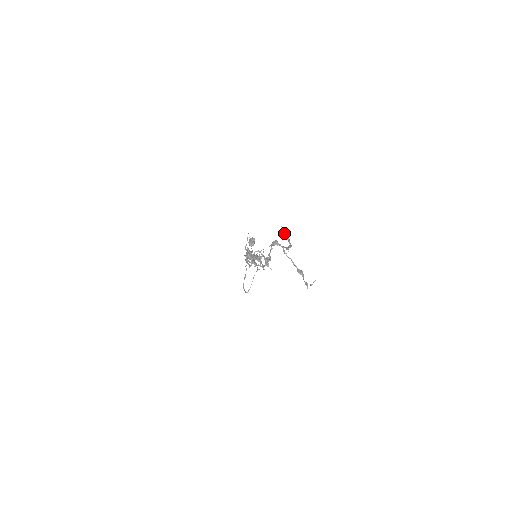
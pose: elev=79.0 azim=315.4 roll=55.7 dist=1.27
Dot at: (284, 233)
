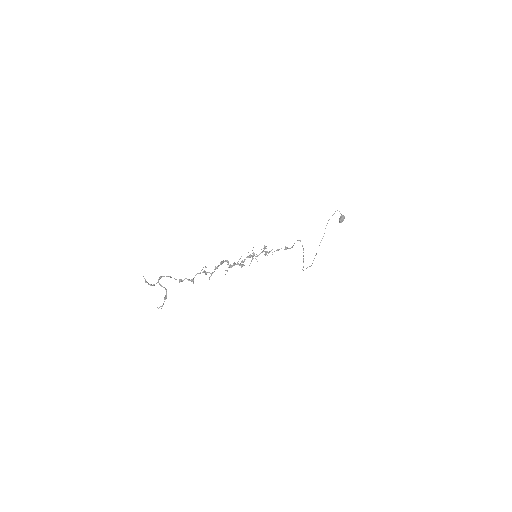
Dot at: occluded
